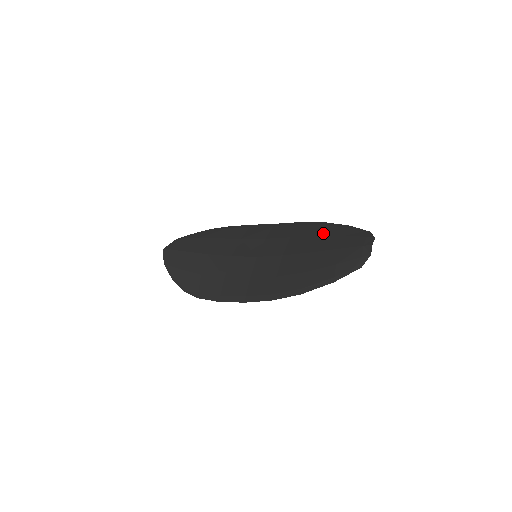
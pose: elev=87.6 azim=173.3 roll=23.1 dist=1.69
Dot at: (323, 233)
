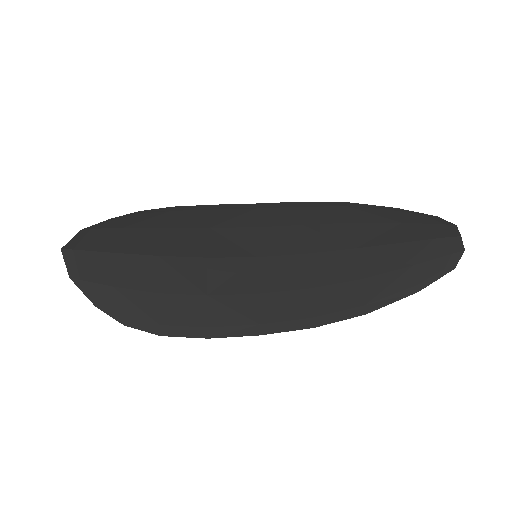
Dot at: (361, 218)
